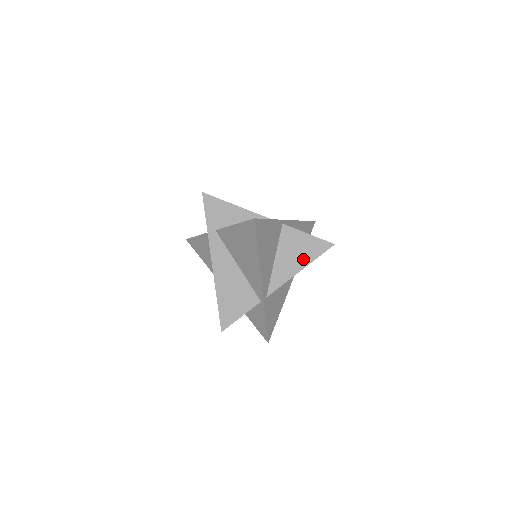
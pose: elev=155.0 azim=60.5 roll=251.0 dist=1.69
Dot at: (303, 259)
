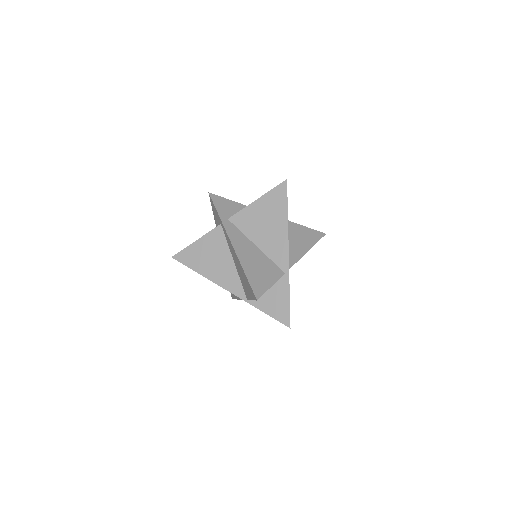
Dot at: (307, 242)
